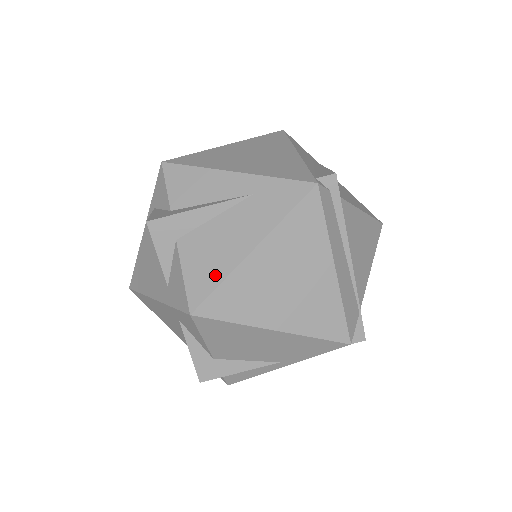
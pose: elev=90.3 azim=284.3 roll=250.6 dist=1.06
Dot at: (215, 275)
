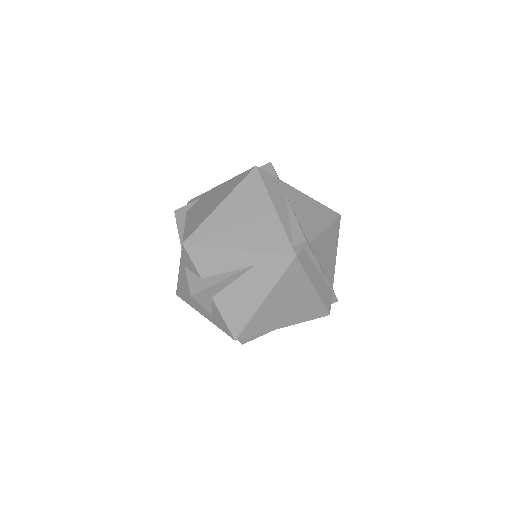
Dot at: (244, 317)
